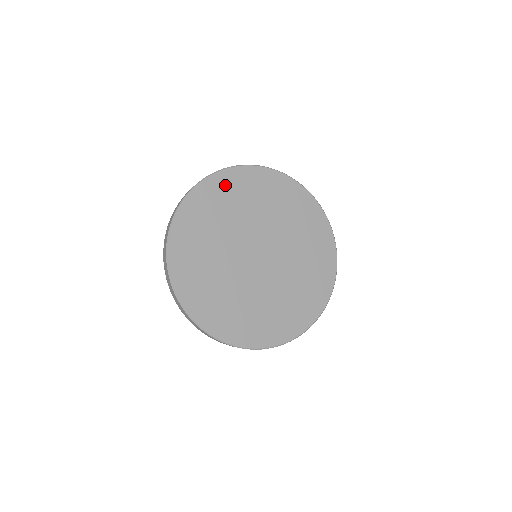
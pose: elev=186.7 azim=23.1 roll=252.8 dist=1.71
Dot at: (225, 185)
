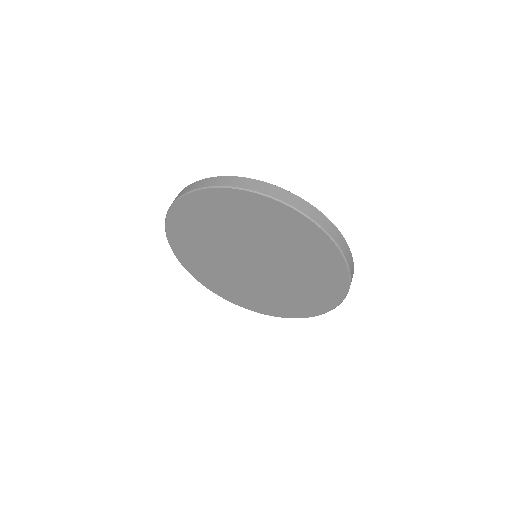
Dot at: (238, 202)
